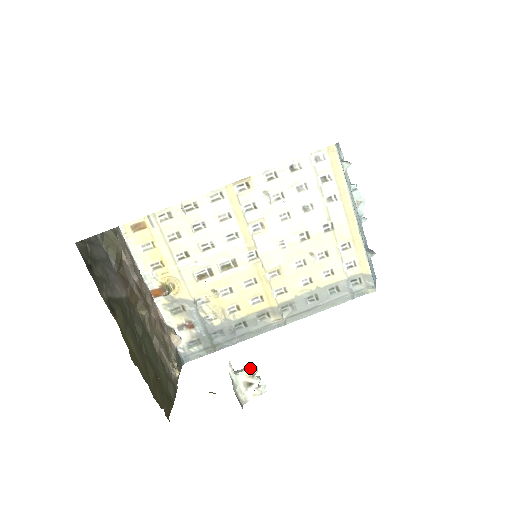
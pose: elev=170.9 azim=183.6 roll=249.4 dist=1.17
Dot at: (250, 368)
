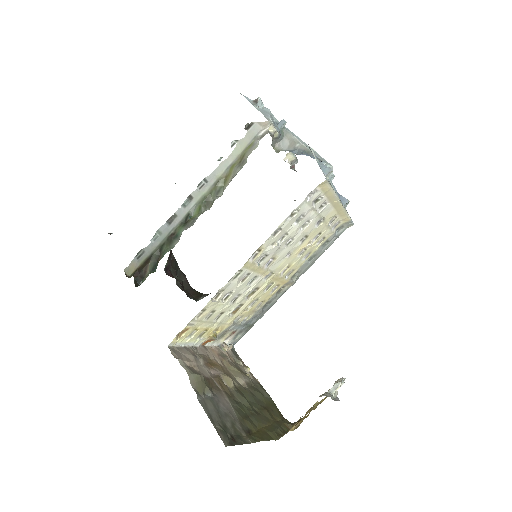
Dot at: (340, 386)
